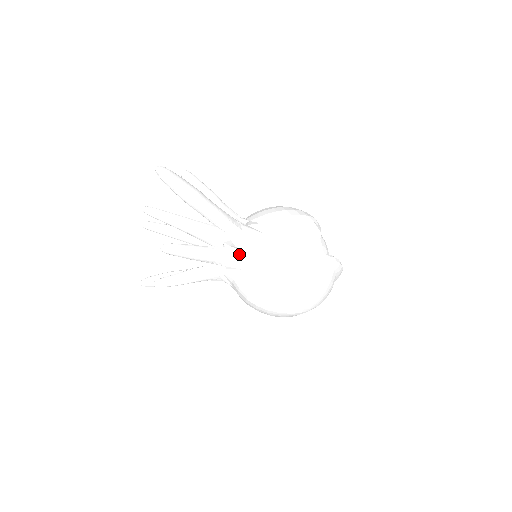
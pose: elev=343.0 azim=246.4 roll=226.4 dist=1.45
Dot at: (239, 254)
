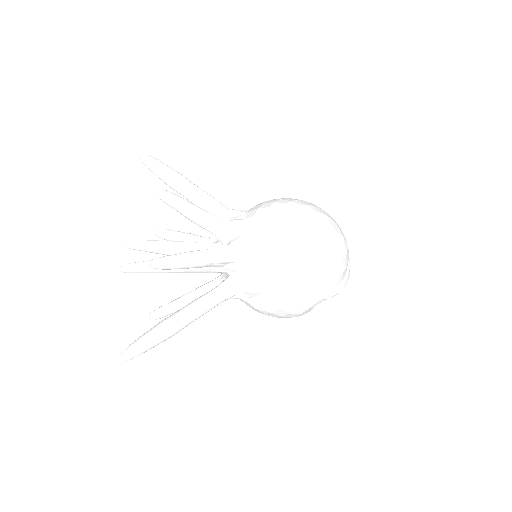
Dot at: occluded
